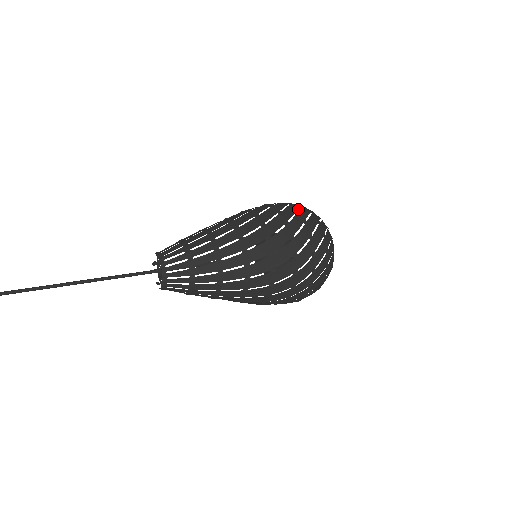
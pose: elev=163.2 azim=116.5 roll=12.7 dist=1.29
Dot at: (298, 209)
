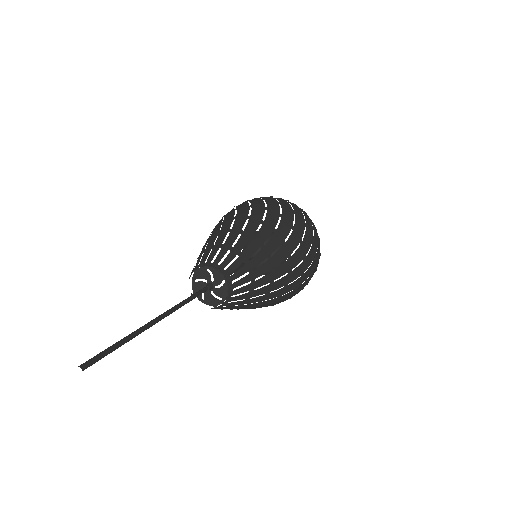
Dot at: (254, 198)
